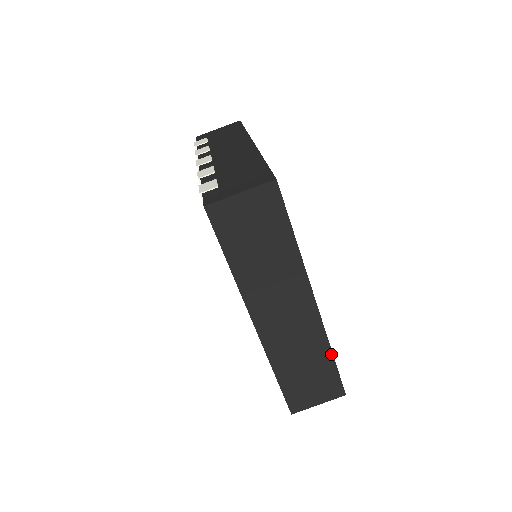
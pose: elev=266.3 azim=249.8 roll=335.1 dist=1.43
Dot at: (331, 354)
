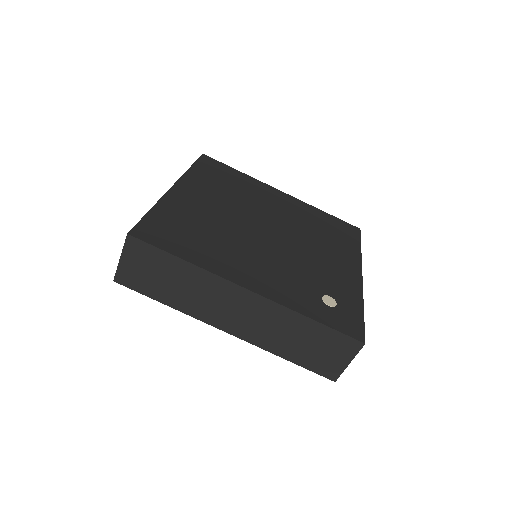
Dot at: (308, 319)
